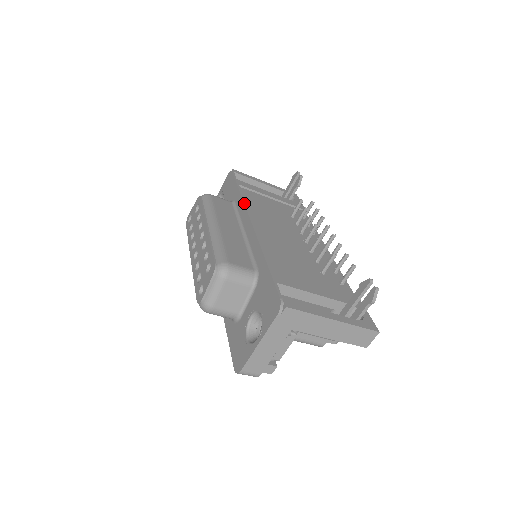
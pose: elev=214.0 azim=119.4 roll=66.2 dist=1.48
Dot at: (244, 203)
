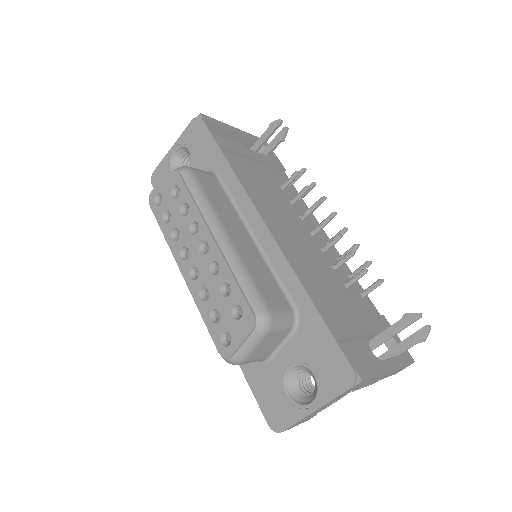
Dot at: (244, 188)
